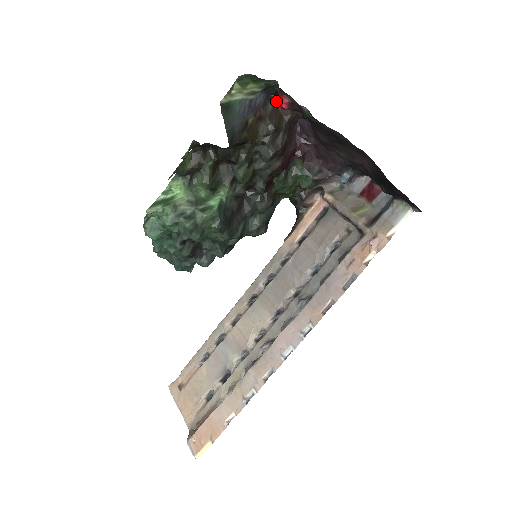
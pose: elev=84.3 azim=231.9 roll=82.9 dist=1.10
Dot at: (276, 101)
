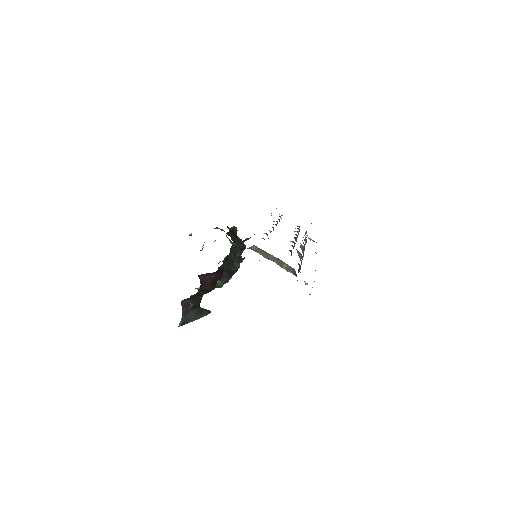
Dot at: (185, 299)
